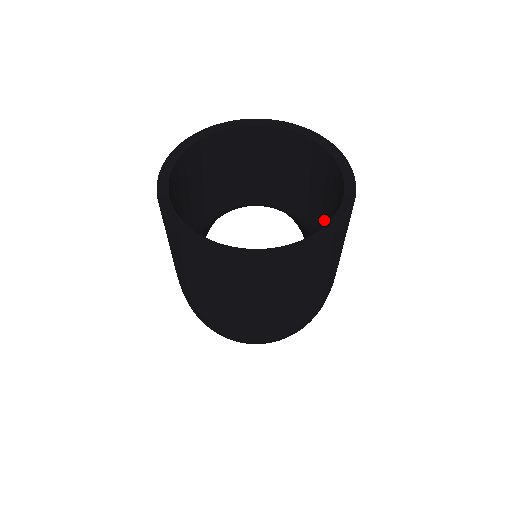
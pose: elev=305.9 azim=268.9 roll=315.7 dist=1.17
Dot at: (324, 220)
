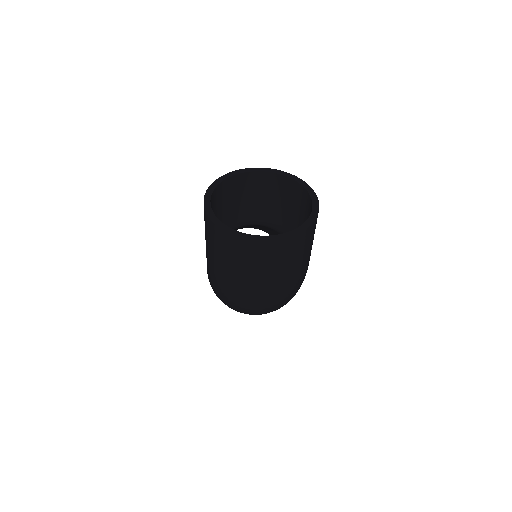
Dot at: occluded
